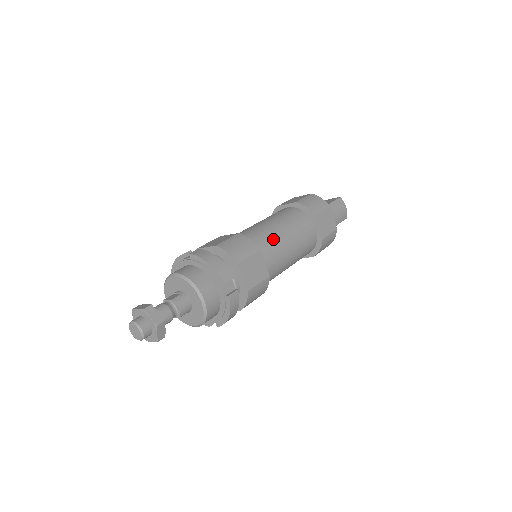
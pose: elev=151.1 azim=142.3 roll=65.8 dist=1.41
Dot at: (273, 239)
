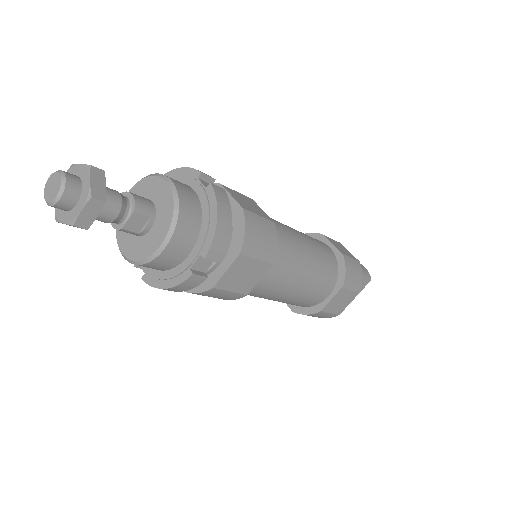
Dot at: occluded
